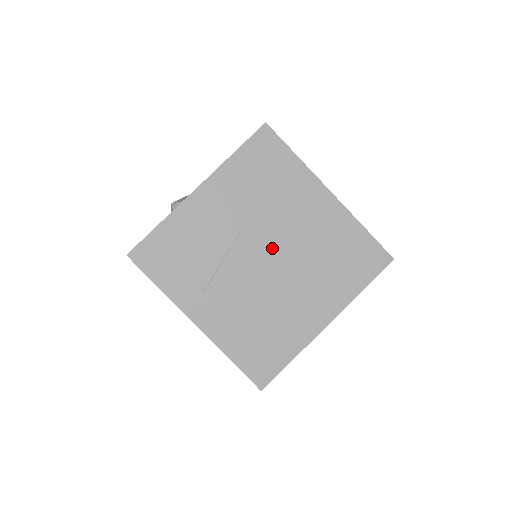
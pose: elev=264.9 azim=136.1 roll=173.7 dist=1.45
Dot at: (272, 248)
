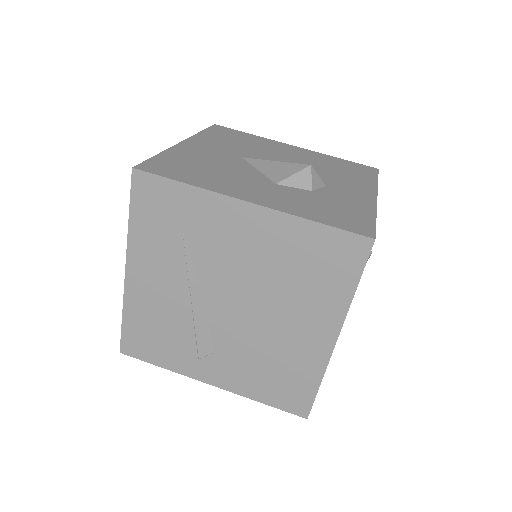
Dot at: (229, 293)
